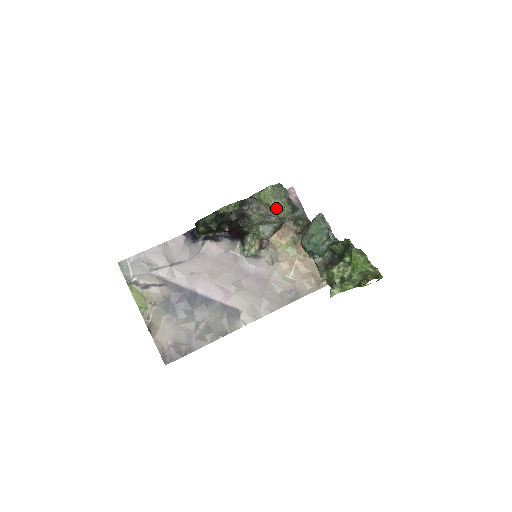
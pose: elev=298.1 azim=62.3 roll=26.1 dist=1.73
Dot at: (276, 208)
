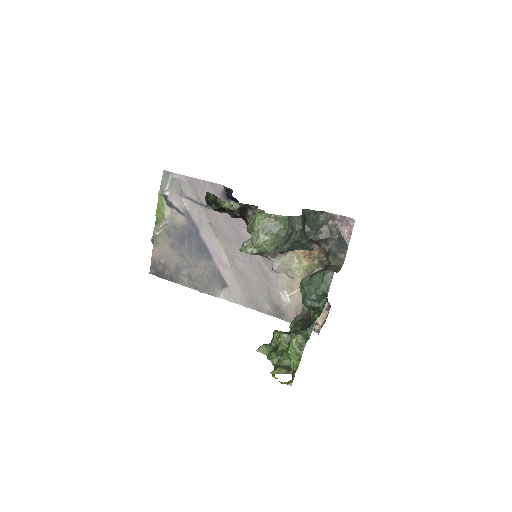
Dot at: (253, 239)
